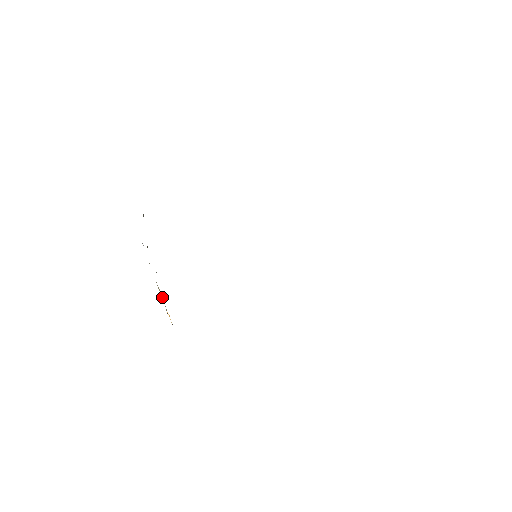
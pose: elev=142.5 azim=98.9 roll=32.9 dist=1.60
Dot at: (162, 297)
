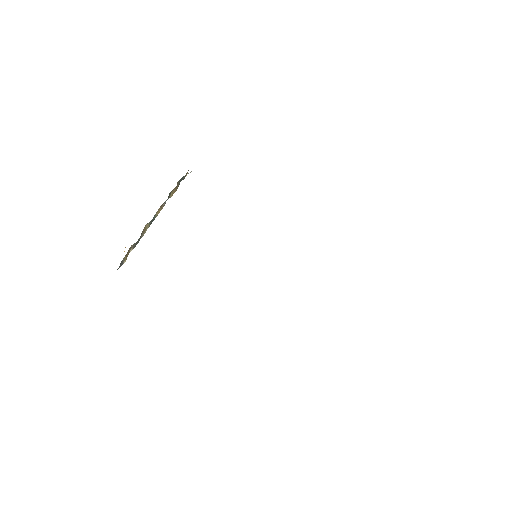
Dot at: occluded
